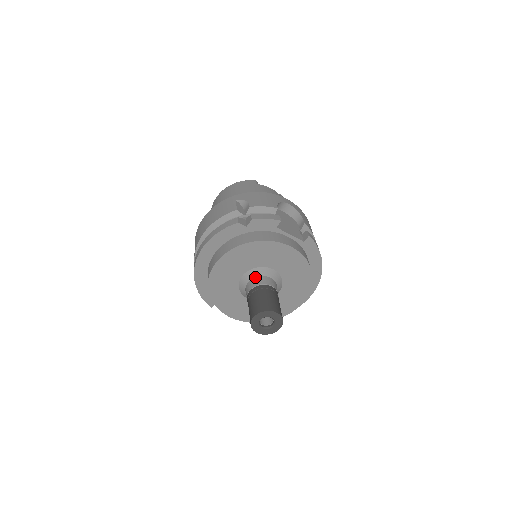
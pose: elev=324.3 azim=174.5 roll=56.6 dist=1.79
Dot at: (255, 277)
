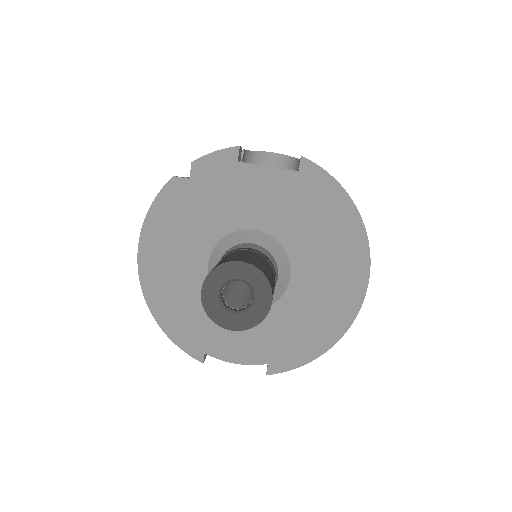
Dot at: (225, 252)
